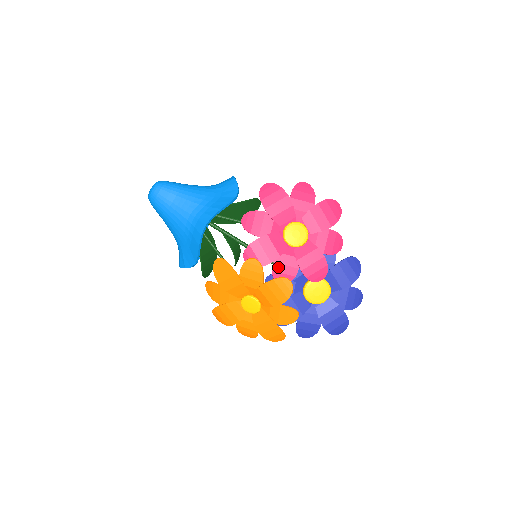
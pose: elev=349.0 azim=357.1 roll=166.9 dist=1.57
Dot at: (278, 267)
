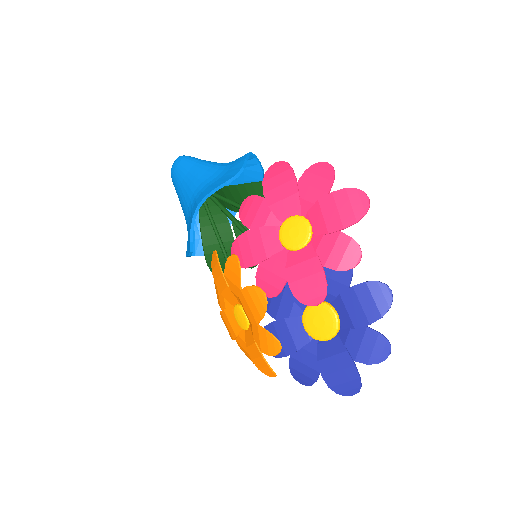
Dot at: (262, 273)
